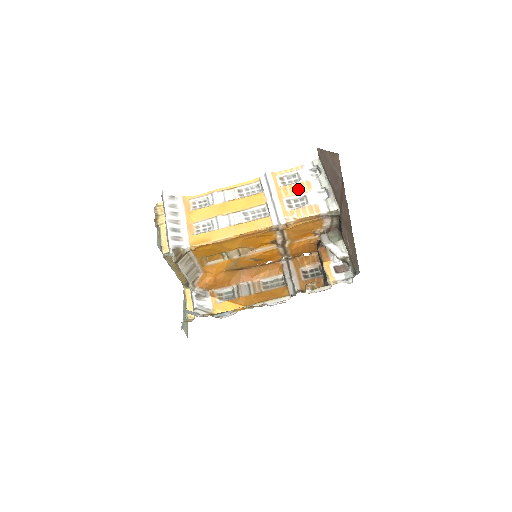
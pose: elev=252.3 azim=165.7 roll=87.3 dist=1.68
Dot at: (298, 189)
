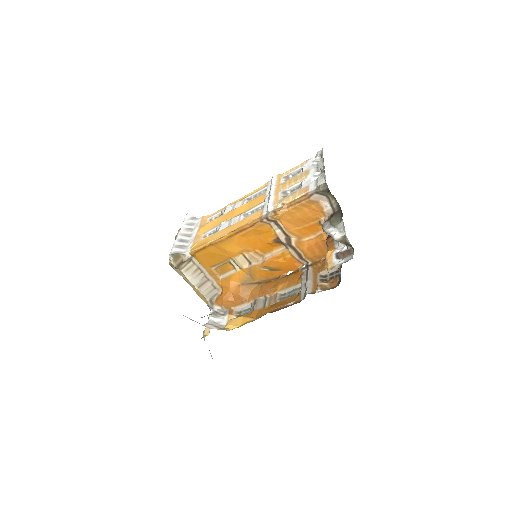
Dot at: (296, 179)
